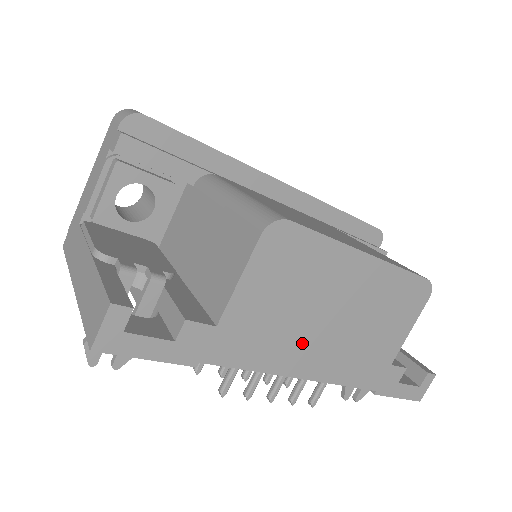
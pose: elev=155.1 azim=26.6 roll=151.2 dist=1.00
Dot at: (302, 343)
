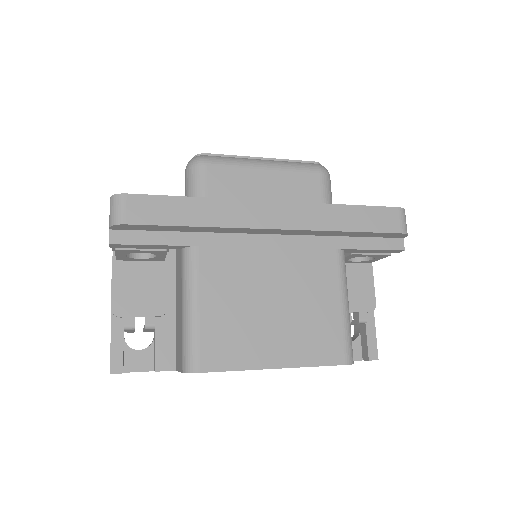
Dot at: occluded
